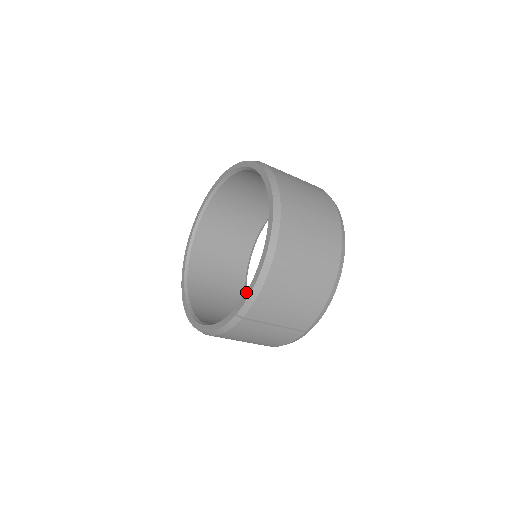
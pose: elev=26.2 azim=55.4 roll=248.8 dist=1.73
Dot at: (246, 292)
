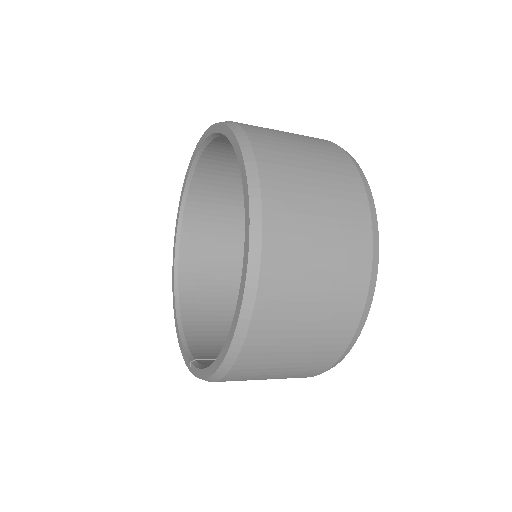
Dot at: (198, 369)
